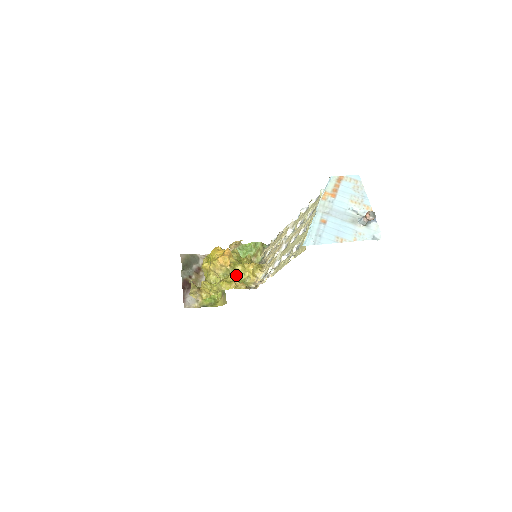
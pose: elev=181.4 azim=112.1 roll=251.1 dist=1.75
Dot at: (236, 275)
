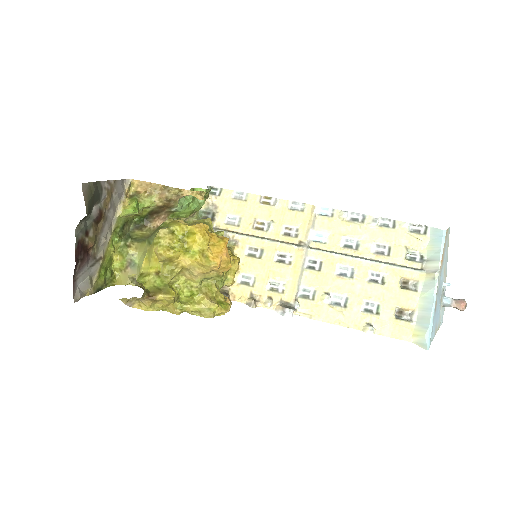
Dot at: (221, 282)
